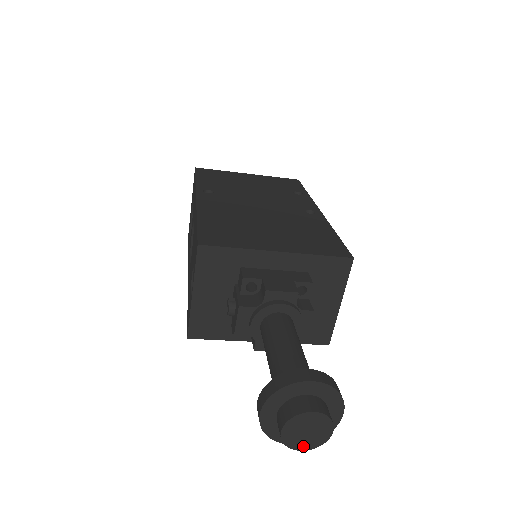
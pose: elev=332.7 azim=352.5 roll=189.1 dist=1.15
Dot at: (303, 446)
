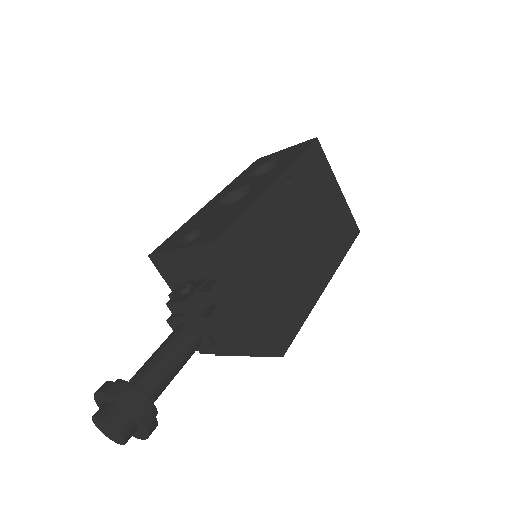
Dot at: (100, 429)
